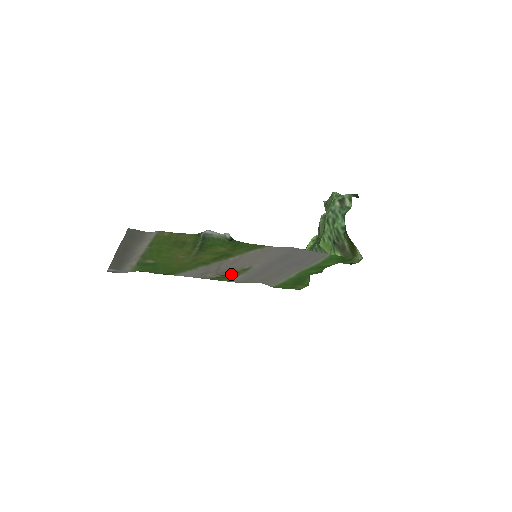
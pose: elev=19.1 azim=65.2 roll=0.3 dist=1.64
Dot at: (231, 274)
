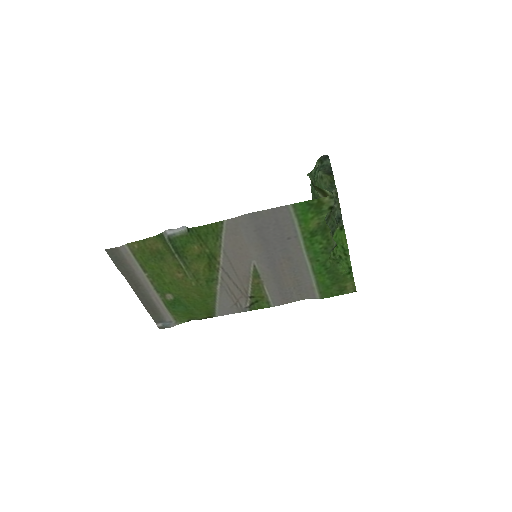
Dot at: (256, 291)
